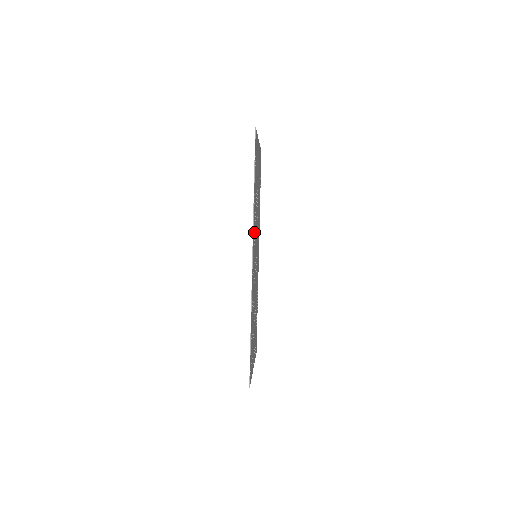
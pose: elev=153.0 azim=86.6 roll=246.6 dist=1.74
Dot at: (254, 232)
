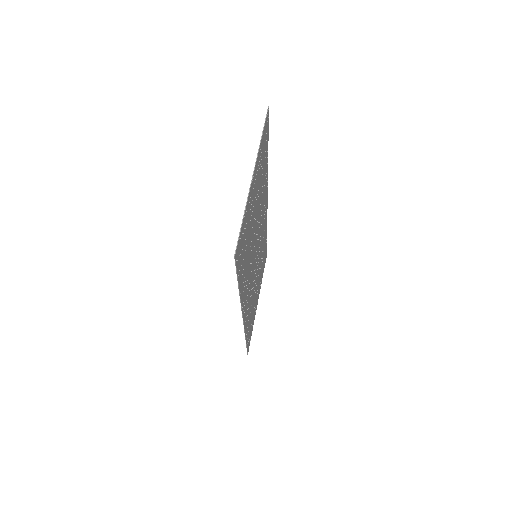
Dot at: (246, 288)
